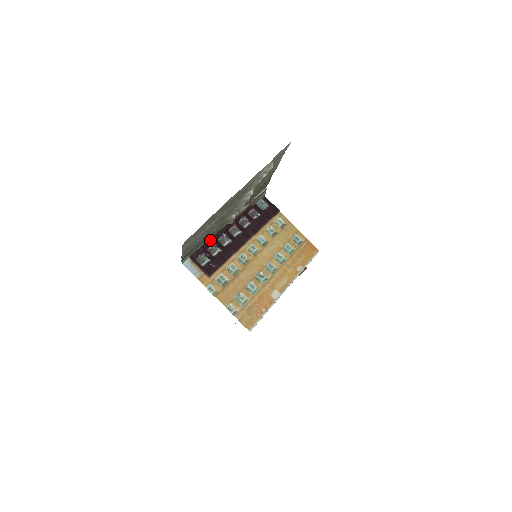
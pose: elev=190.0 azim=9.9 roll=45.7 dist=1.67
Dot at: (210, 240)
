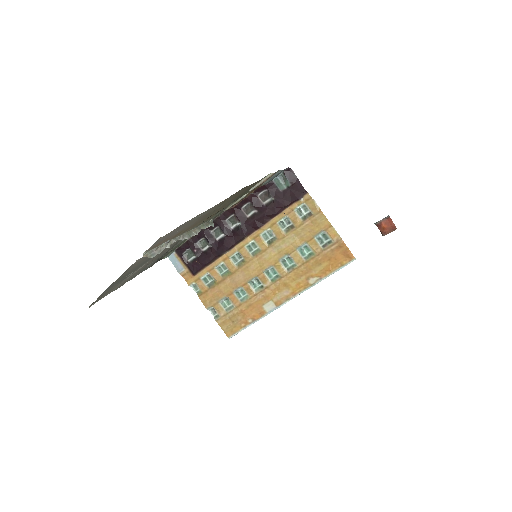
Dot at: (200, 232)
